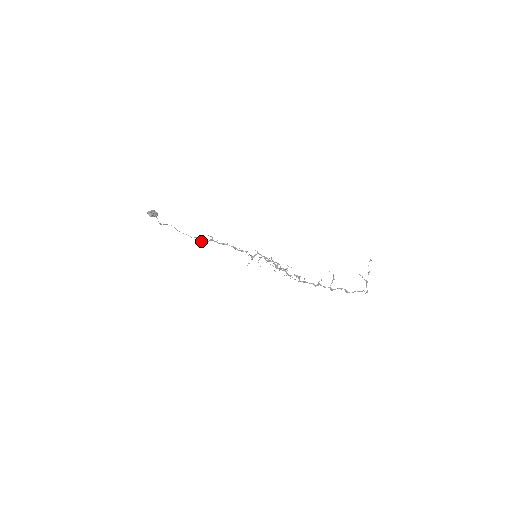
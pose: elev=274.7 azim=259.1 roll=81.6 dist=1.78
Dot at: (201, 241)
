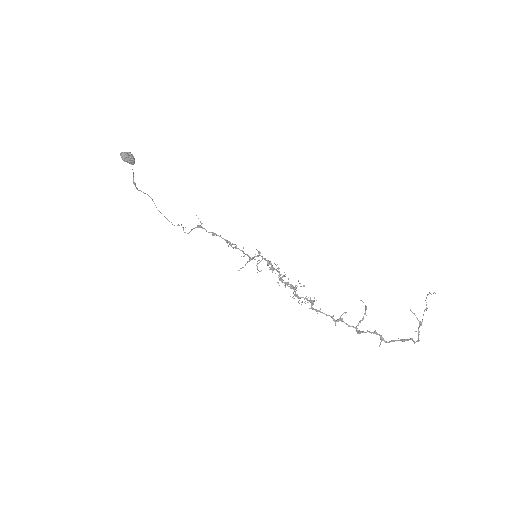
Dot at: occluded
